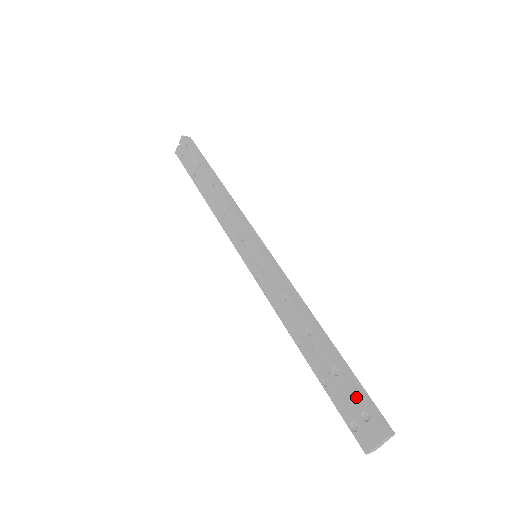
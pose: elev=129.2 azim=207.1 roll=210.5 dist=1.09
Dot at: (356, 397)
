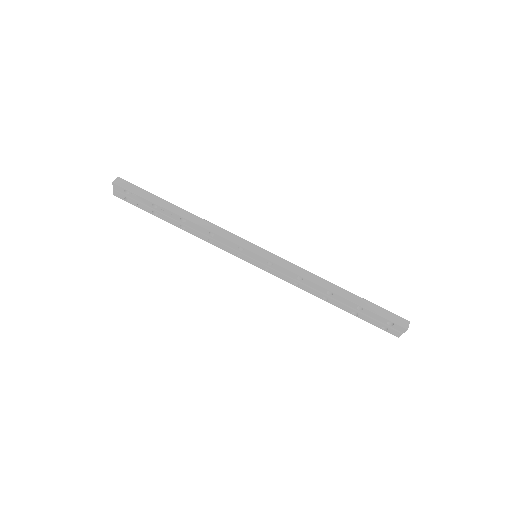
Dot at: (380, 317)
